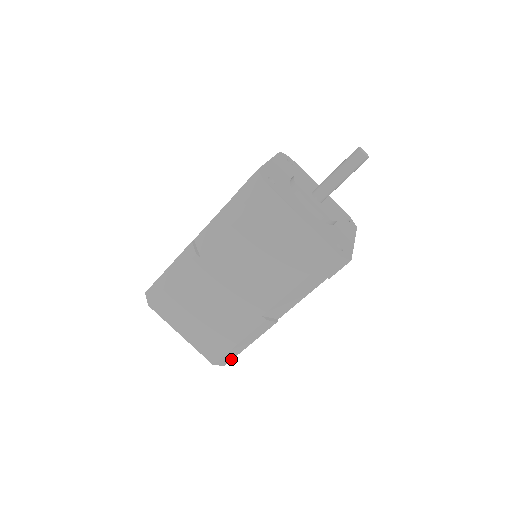
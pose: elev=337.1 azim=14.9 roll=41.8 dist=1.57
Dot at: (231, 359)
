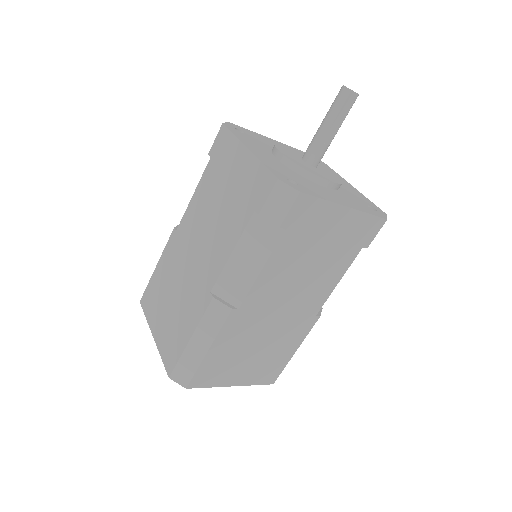
Dot at: occluded
